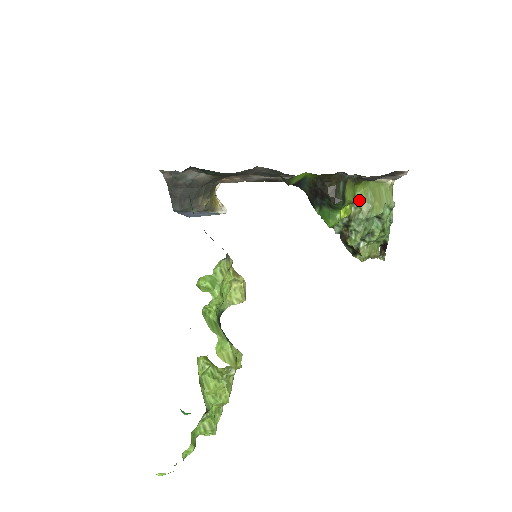
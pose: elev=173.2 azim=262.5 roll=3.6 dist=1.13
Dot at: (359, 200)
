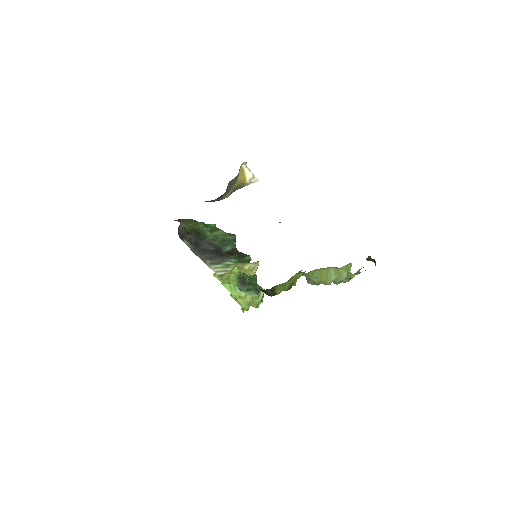
Dot at: (305, 276)
